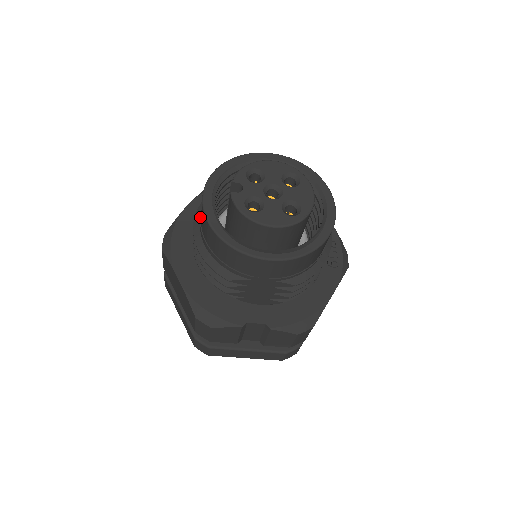
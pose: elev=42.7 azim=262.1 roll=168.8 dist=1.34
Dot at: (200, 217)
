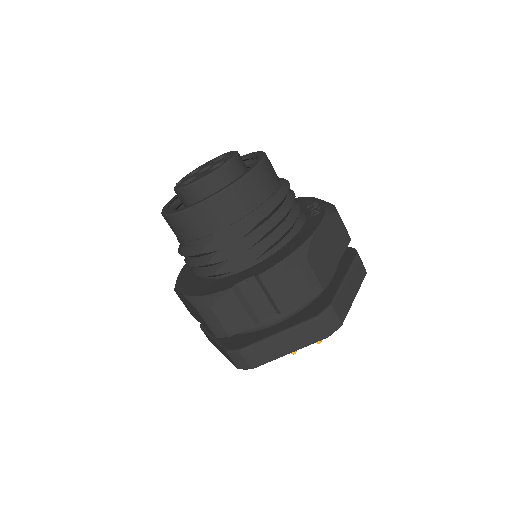
Dot at: occluded
